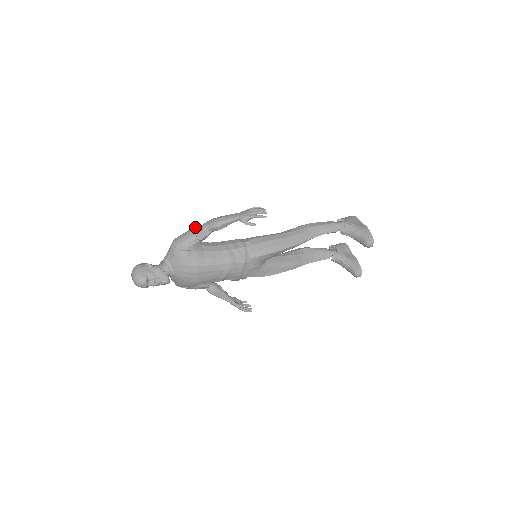
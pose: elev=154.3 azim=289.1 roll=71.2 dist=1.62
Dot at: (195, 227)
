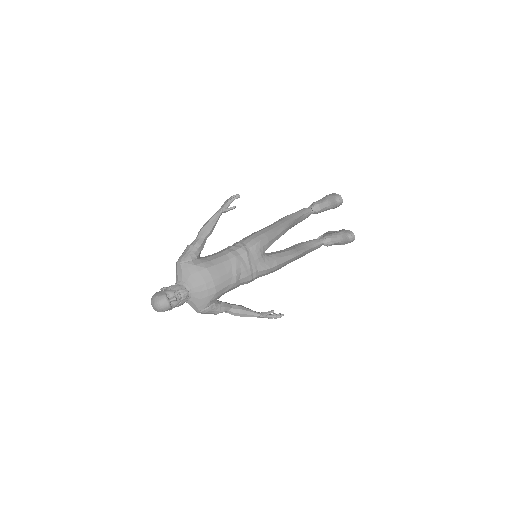
Dot at: occluded
